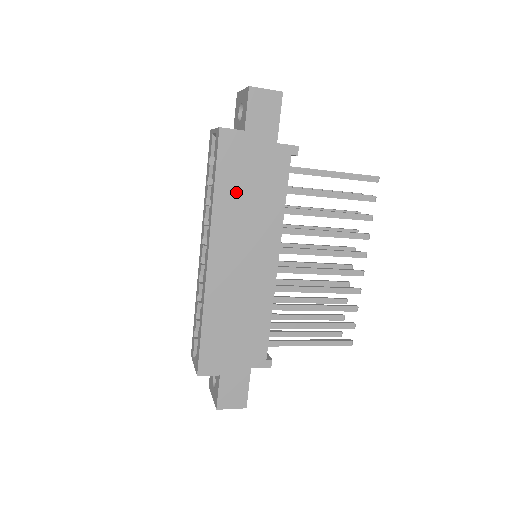
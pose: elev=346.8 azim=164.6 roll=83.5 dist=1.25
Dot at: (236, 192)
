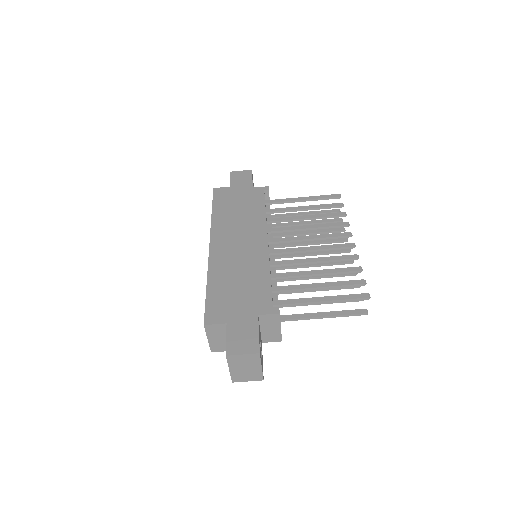
Dot at: (228, 211)
